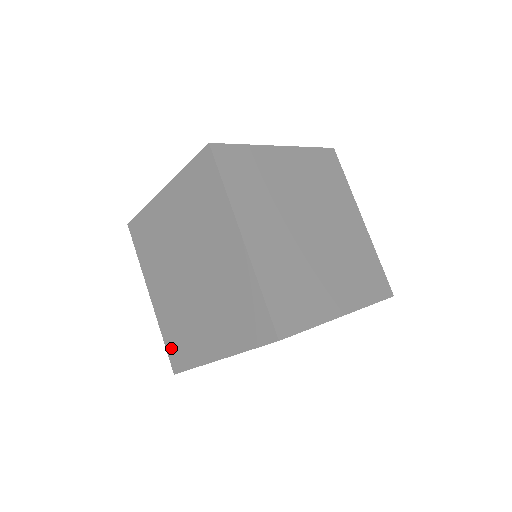
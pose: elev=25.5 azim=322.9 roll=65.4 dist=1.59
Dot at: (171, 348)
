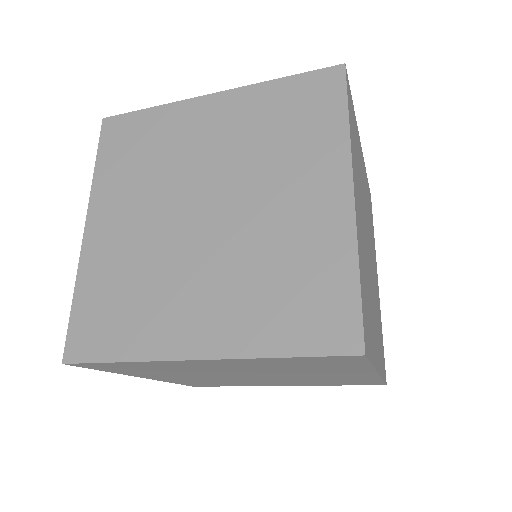
Dot at: (84, 317)
